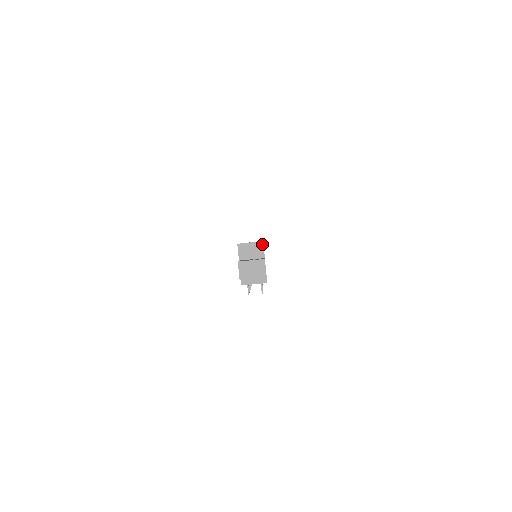
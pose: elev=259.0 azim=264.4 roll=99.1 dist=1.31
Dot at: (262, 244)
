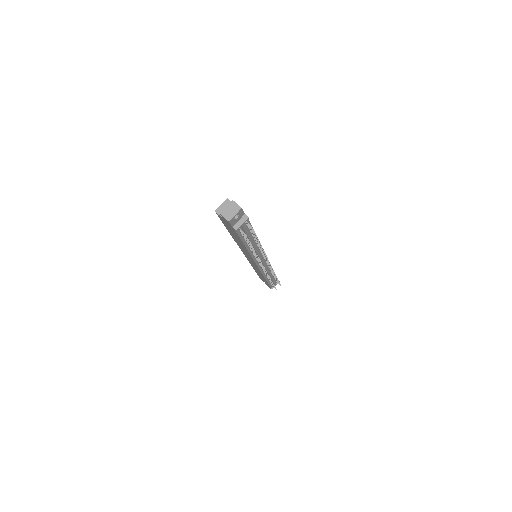
Dot at: (228, 200)
